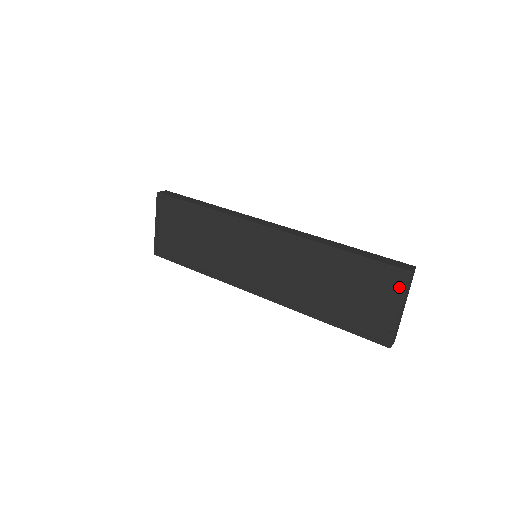
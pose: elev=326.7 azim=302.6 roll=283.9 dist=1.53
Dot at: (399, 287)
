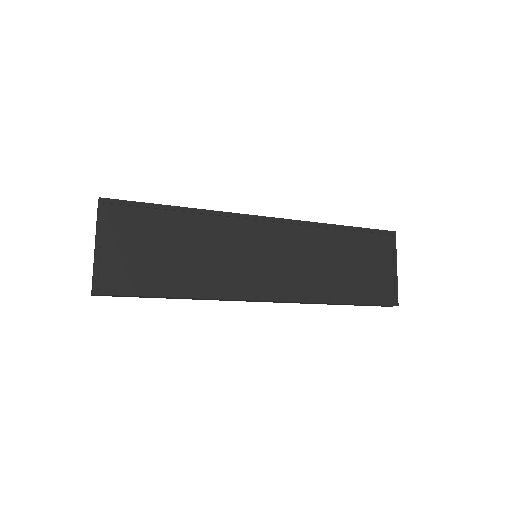
Dot at: (390, 248)
